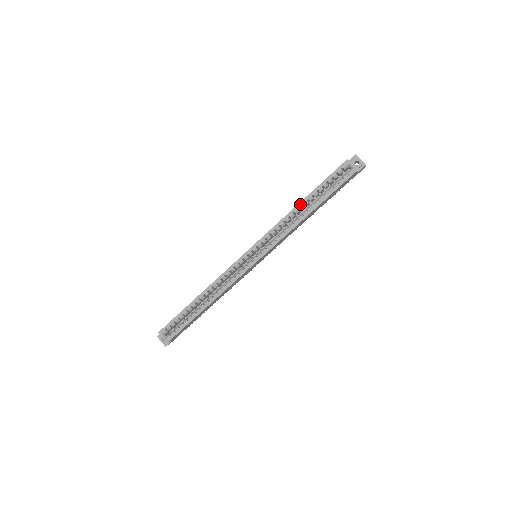
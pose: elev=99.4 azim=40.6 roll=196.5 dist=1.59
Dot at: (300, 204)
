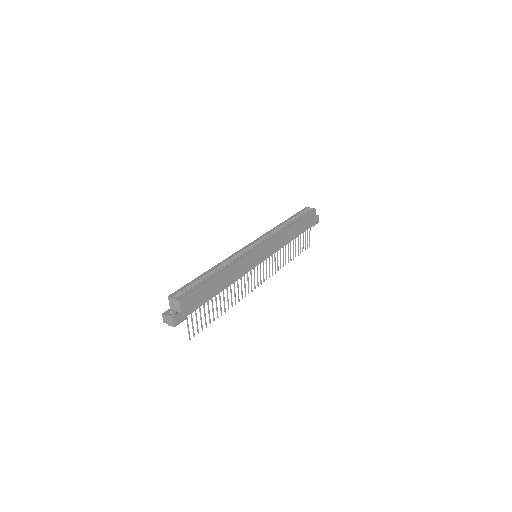
Dot at: (283, 222)
